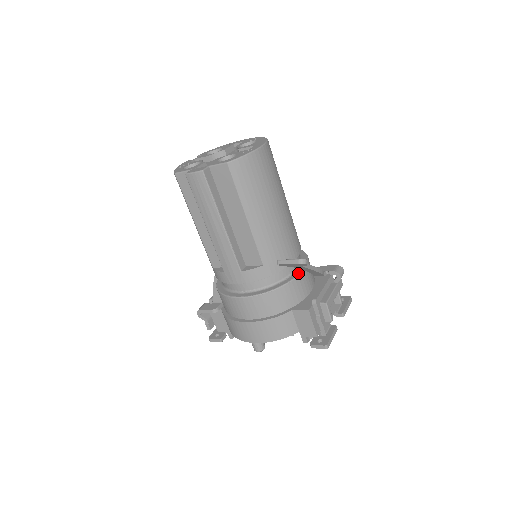
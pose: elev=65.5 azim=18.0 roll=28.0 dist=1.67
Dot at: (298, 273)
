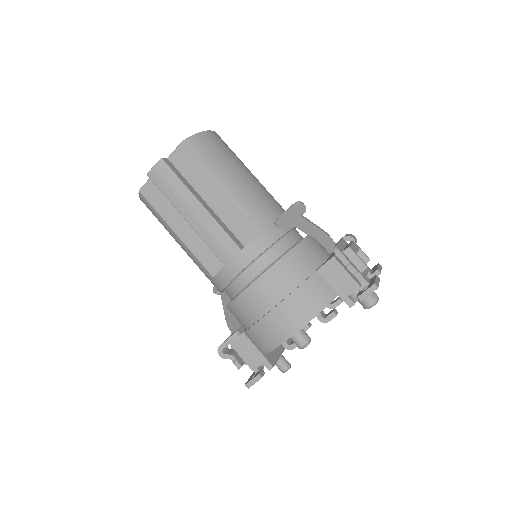
Dot at: occluded
